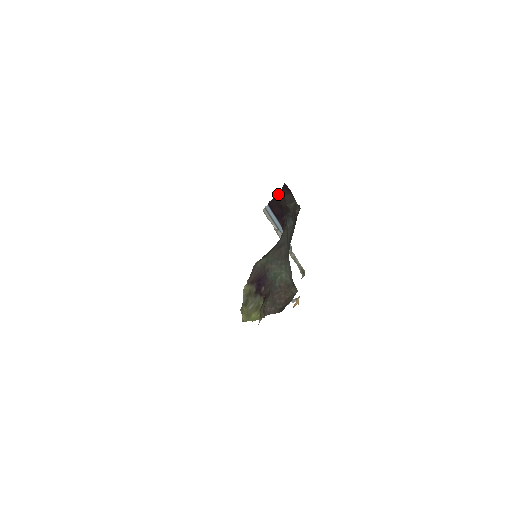
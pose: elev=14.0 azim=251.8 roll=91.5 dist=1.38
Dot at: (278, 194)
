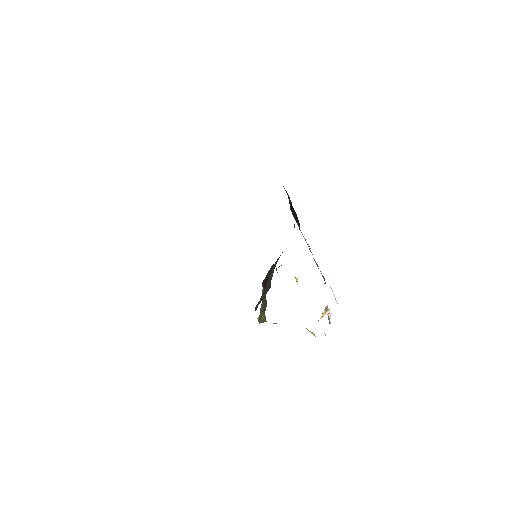
Dot at: occluded
